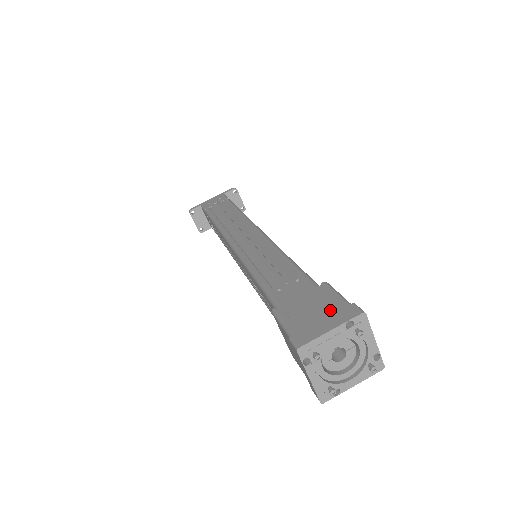
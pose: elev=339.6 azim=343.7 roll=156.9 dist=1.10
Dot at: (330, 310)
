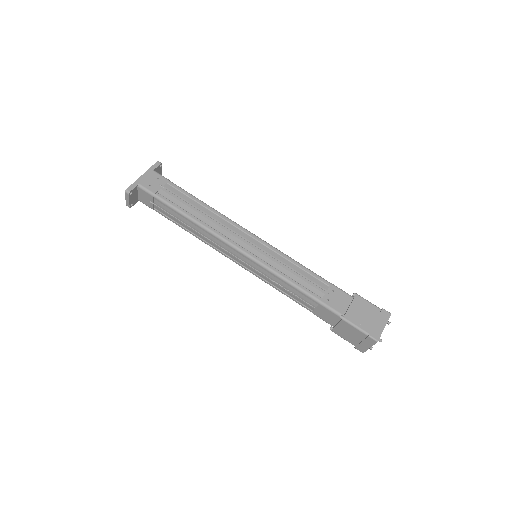
Dot at: (374, 314)
